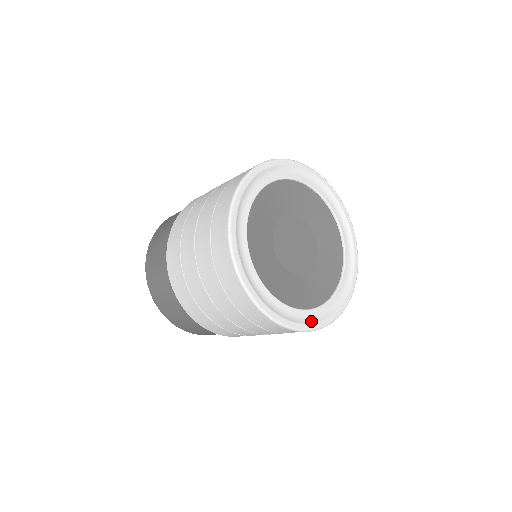
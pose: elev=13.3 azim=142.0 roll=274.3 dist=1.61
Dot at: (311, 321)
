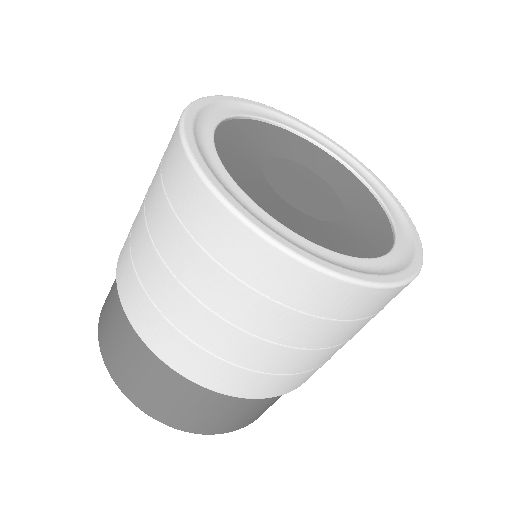
Dot at: (290, 241)
